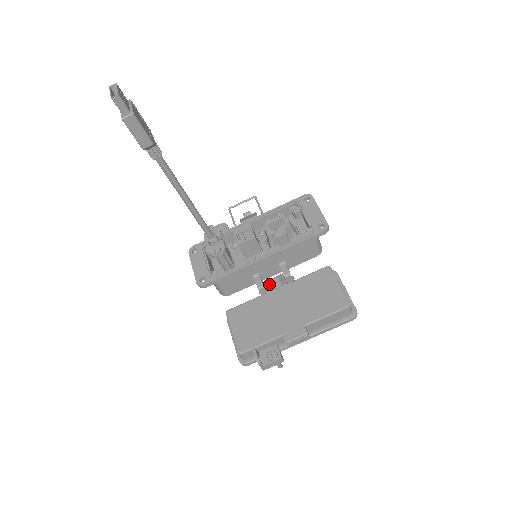
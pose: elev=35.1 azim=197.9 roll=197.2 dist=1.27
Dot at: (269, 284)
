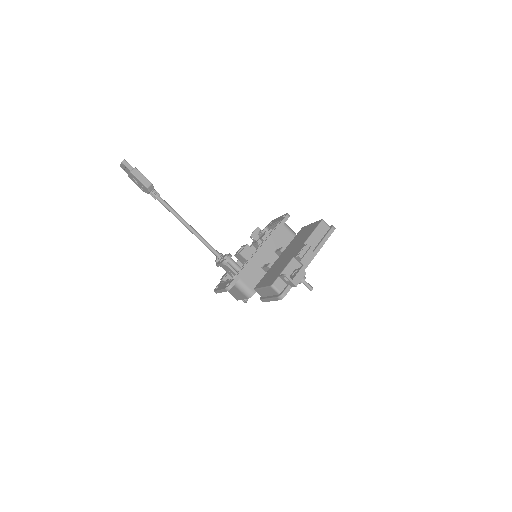
Dot at: occluded
